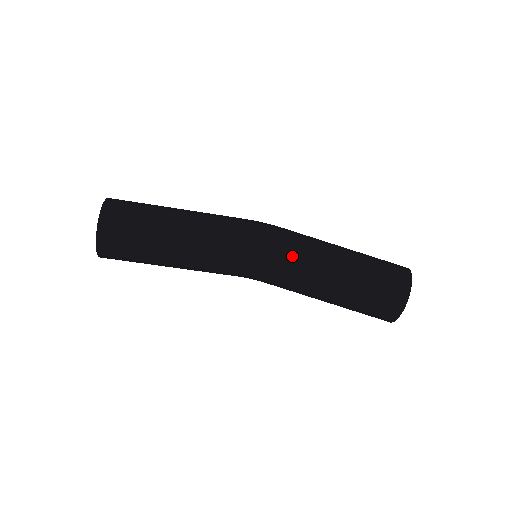
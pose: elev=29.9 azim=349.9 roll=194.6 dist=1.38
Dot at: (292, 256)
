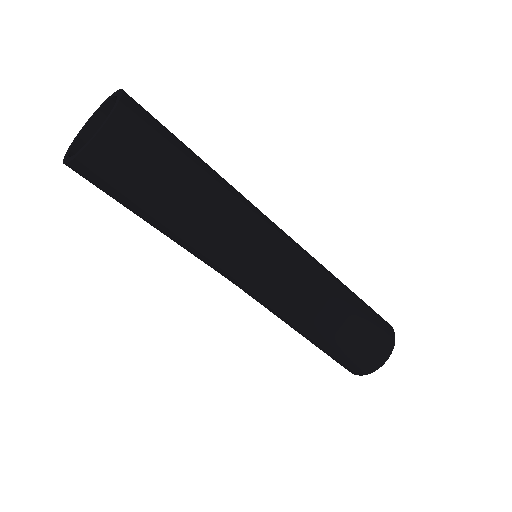
Dot at: (307, 256)
